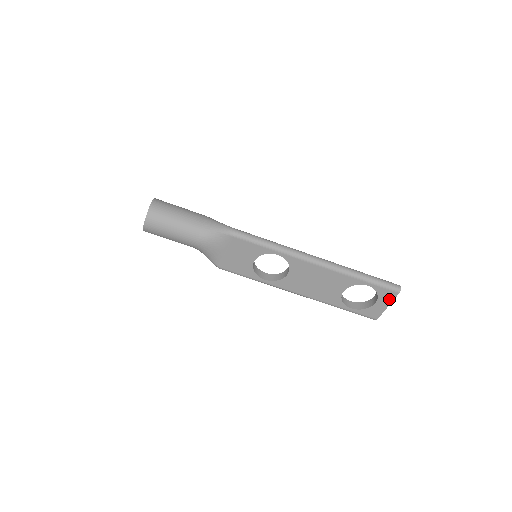
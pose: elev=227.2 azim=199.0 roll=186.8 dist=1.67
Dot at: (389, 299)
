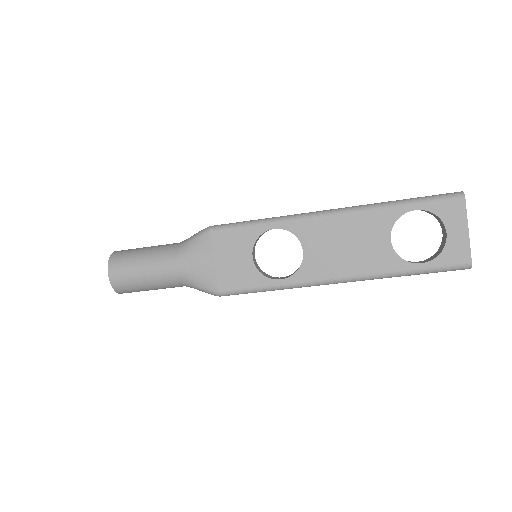
Dot at: (460, 216)
